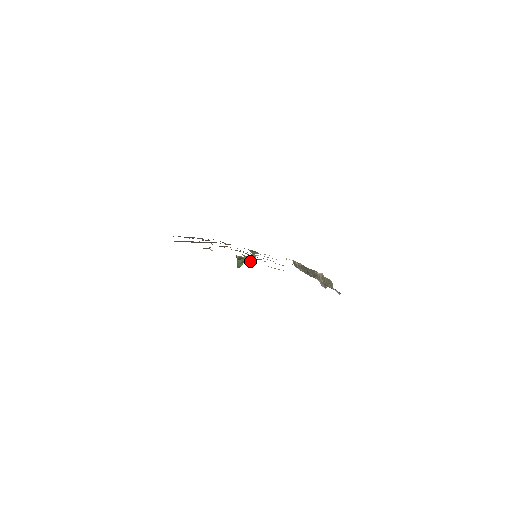
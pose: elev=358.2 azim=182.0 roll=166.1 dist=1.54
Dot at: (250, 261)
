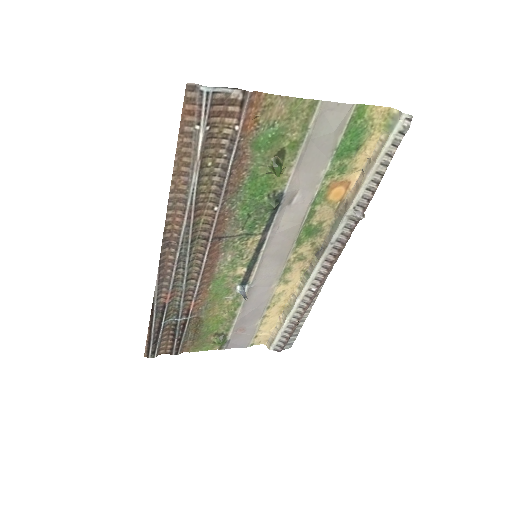
Dot at: (273, 205)
